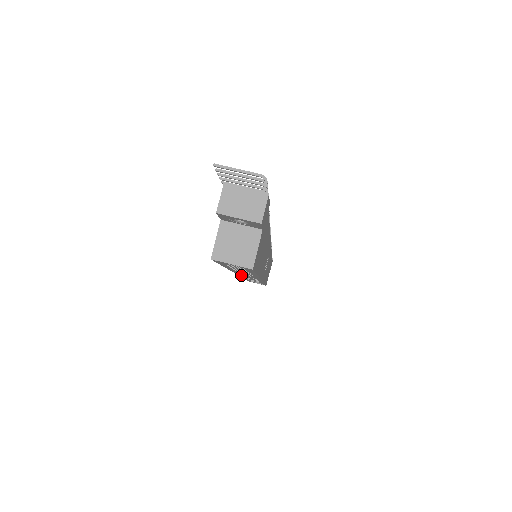
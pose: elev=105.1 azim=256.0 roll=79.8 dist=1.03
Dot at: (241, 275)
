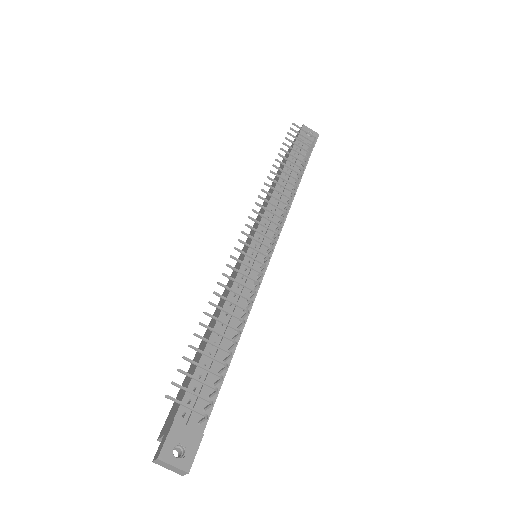
Dot at: occluded
